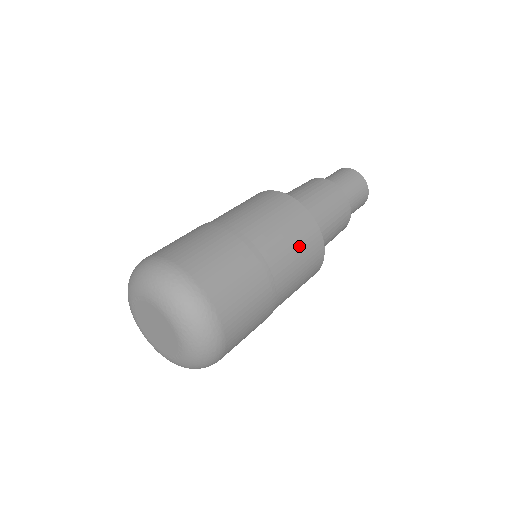
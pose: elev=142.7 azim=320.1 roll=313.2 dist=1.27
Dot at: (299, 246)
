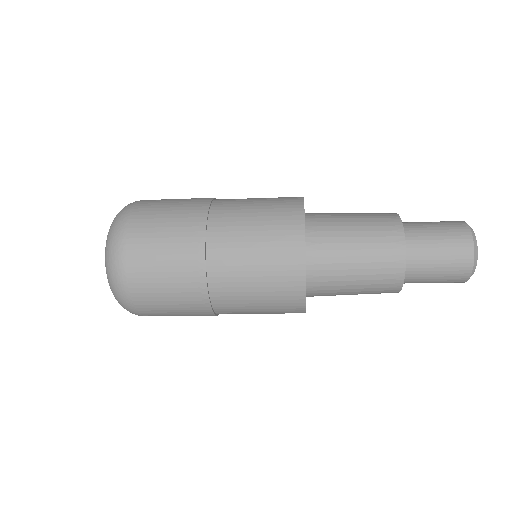
Dot at: (261, 243)
